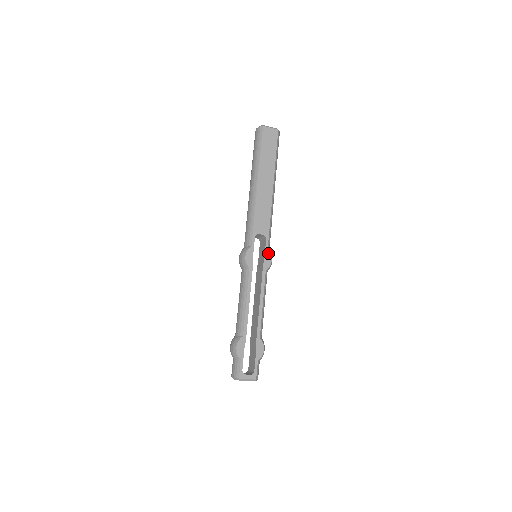
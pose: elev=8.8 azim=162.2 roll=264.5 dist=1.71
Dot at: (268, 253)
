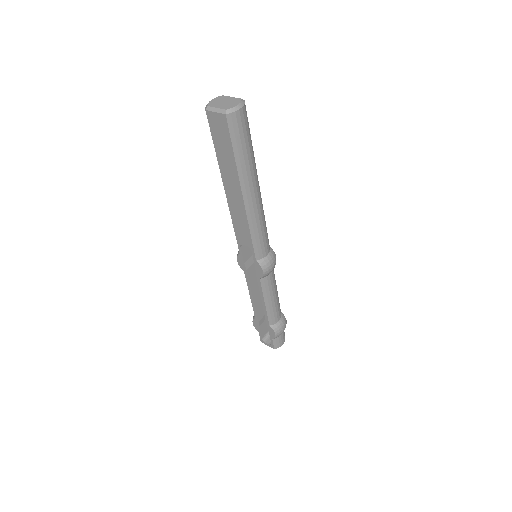
Dot at: (257, 264)
